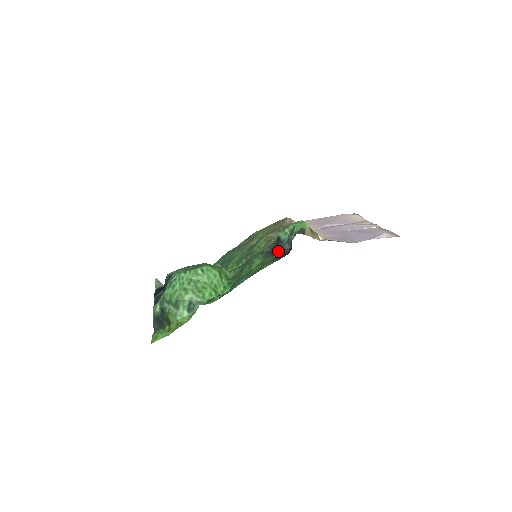
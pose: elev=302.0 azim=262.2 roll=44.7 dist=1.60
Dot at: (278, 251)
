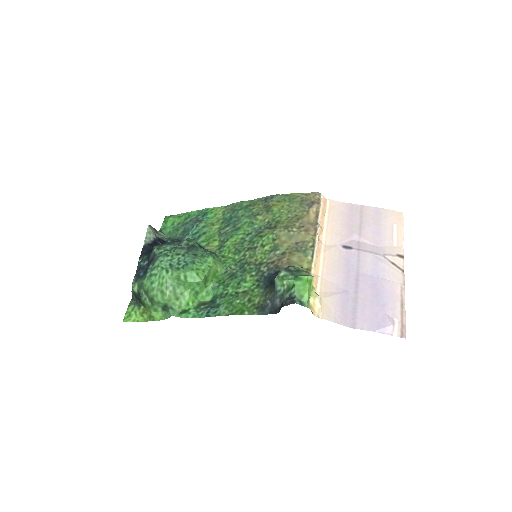
Dot at: (268, 297)
